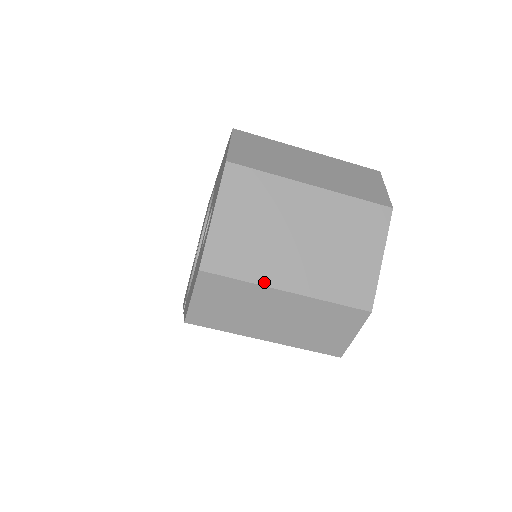
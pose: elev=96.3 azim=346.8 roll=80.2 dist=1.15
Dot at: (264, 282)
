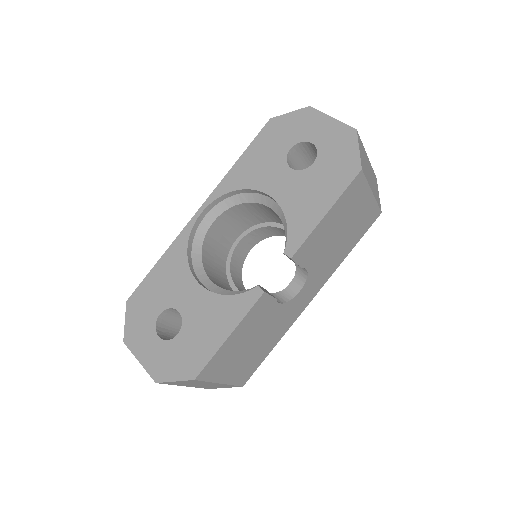
Dot at: occluded
